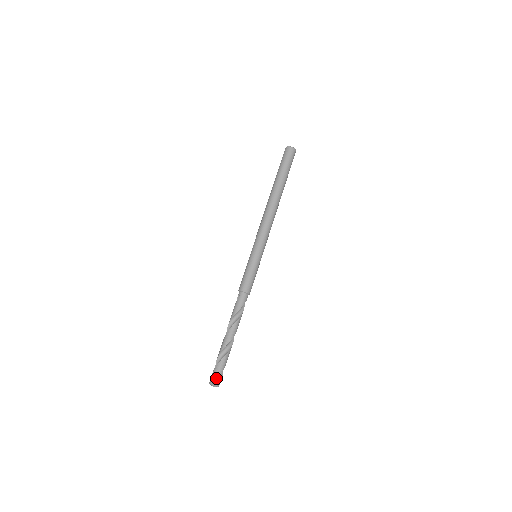
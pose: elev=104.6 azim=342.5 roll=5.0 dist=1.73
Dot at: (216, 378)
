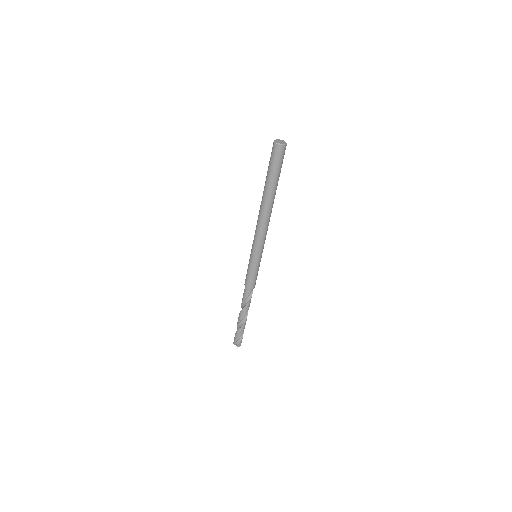
Dot at: (235, 342)
